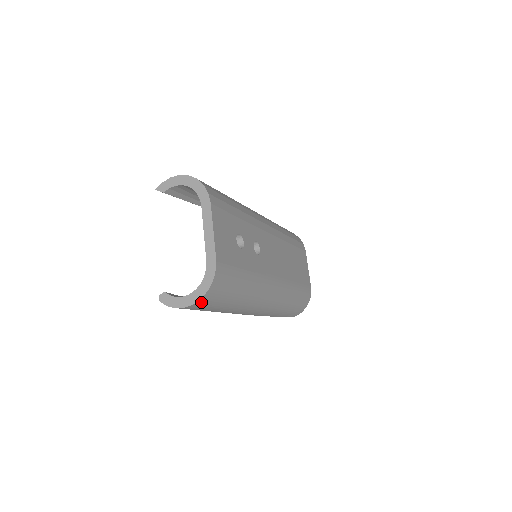
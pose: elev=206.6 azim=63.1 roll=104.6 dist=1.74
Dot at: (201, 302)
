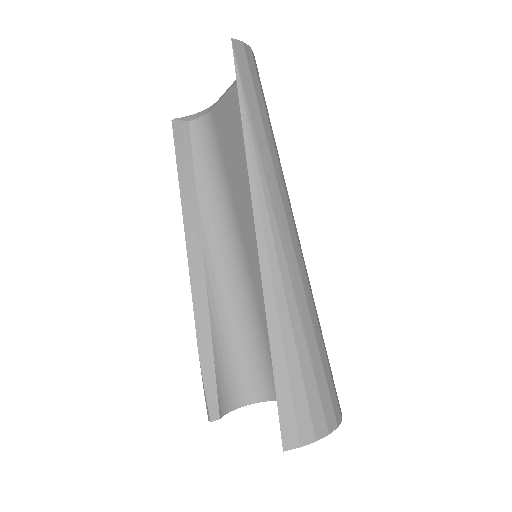
Dot at: occluded
